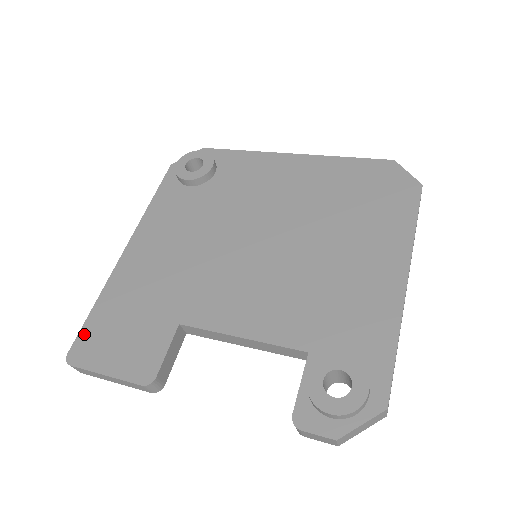
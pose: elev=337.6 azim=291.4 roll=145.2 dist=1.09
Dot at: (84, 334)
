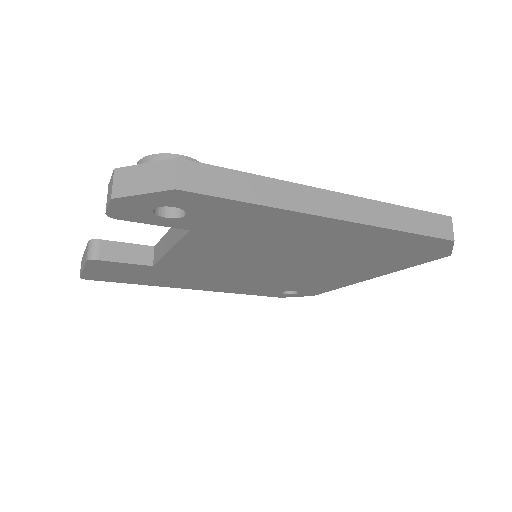
Dot at: occluded
